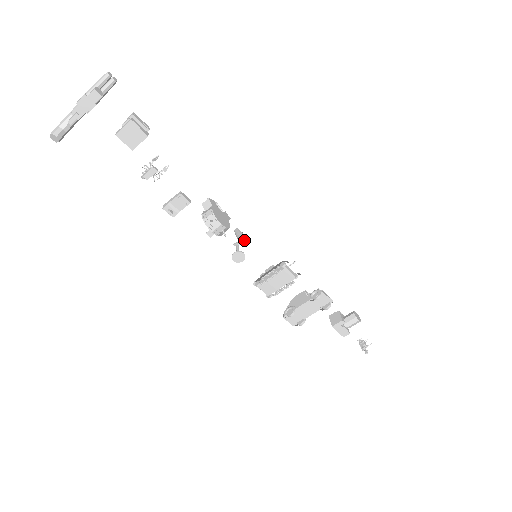
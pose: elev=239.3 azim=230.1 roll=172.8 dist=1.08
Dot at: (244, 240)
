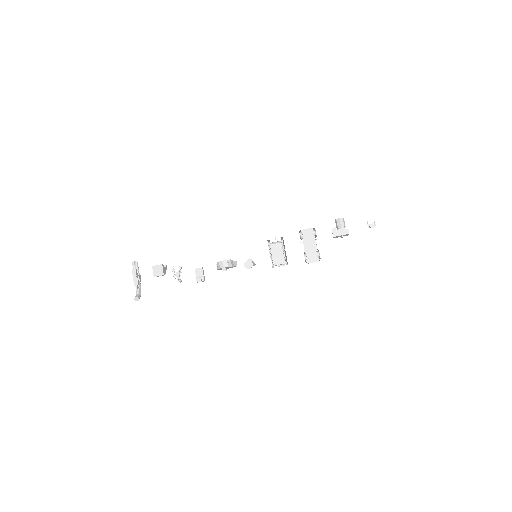
Dot at: occluded
